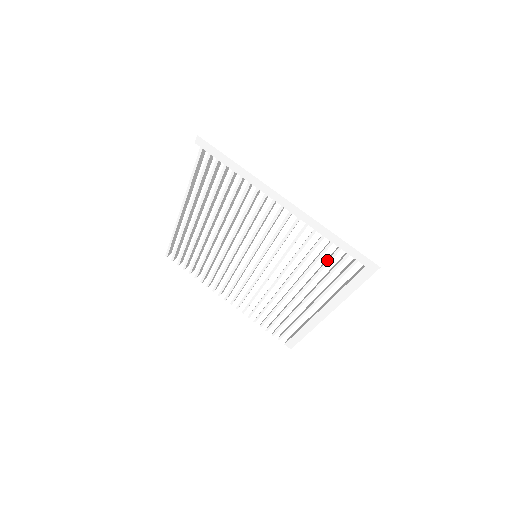
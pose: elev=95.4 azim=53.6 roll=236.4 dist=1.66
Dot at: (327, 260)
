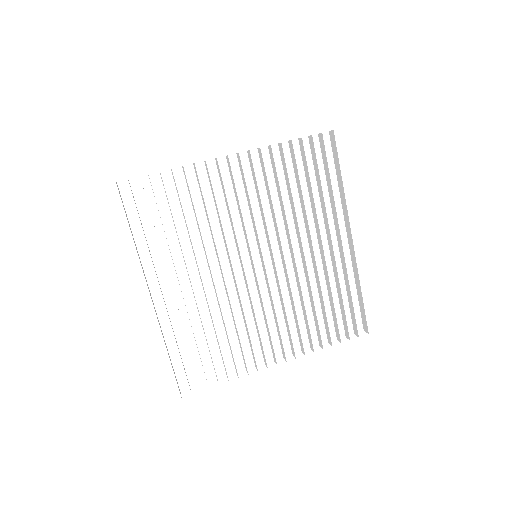
Dot at: (307, 165)
